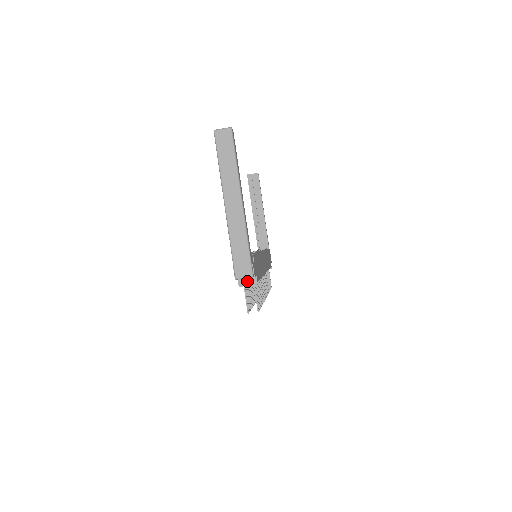
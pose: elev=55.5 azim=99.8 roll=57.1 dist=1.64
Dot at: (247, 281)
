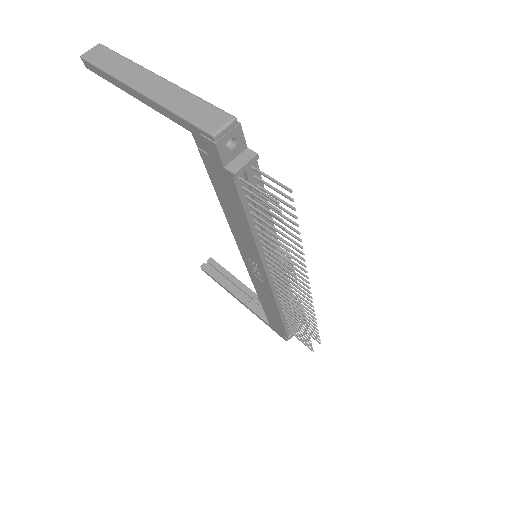
Dot at: (240, 161)
